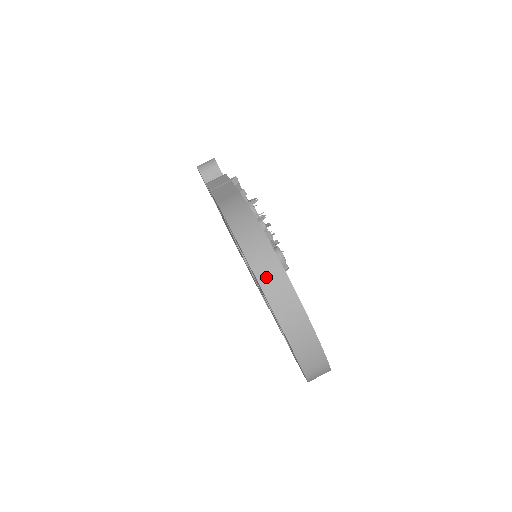
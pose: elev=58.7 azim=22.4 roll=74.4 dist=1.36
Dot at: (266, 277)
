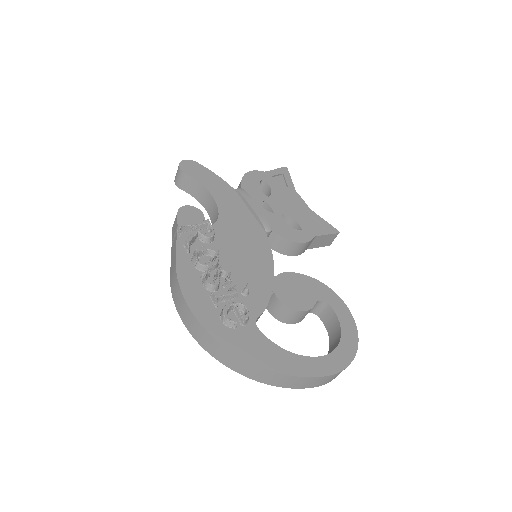
Dot at: (219, 356)
